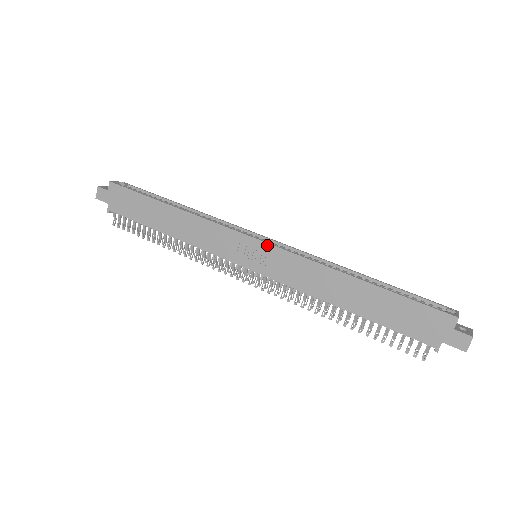
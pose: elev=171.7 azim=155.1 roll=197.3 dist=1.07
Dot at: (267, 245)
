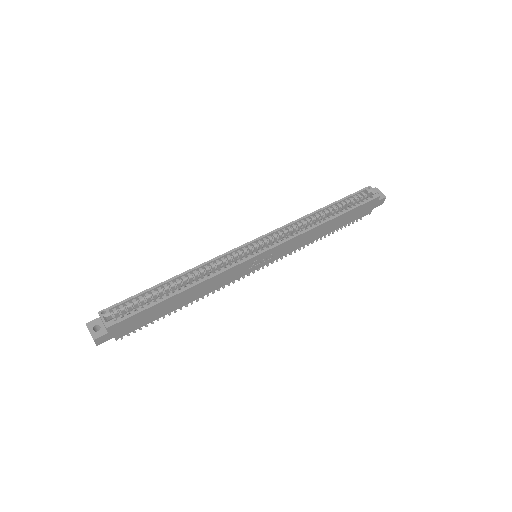
Dot at: (271, 250)
